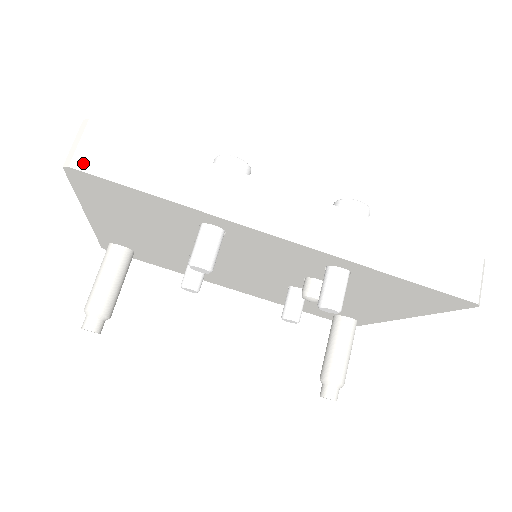
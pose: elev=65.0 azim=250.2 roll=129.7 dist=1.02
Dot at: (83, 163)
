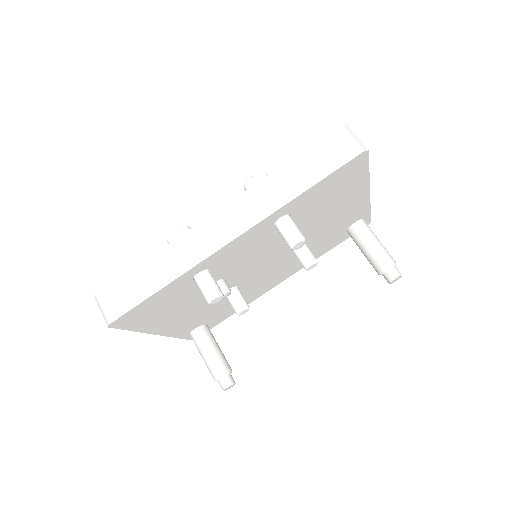
Dot at: (113, 316)
